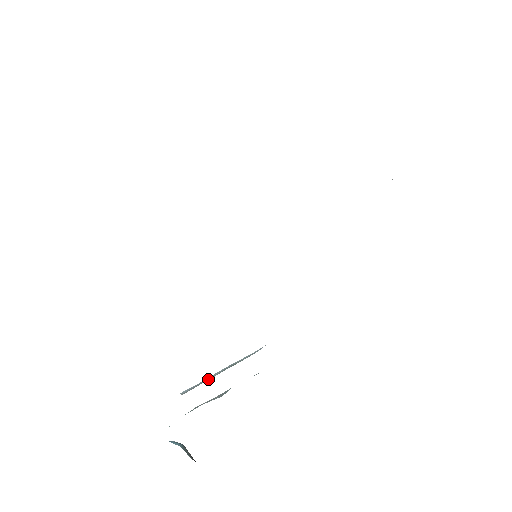
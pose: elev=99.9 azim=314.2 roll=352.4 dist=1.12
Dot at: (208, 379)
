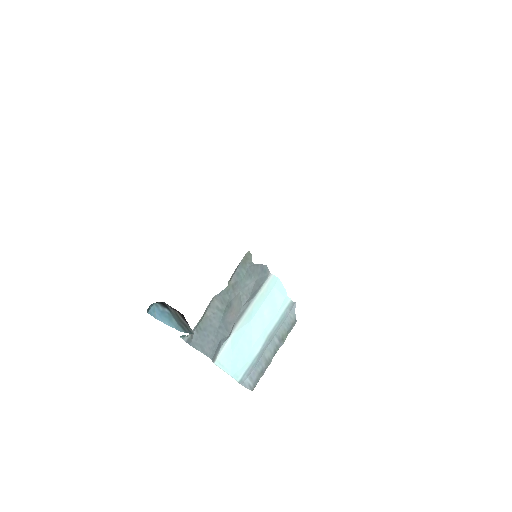
Dot at: (266, 364)
